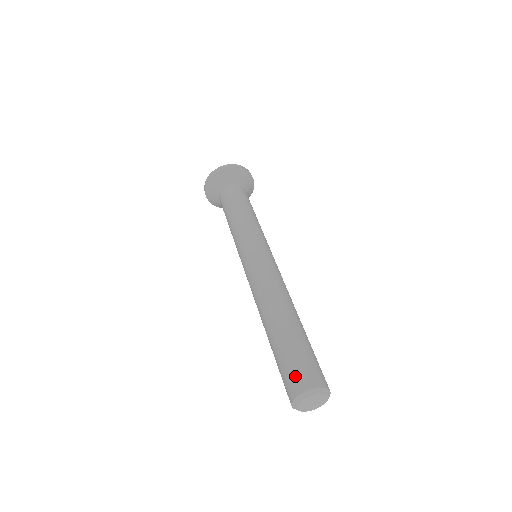
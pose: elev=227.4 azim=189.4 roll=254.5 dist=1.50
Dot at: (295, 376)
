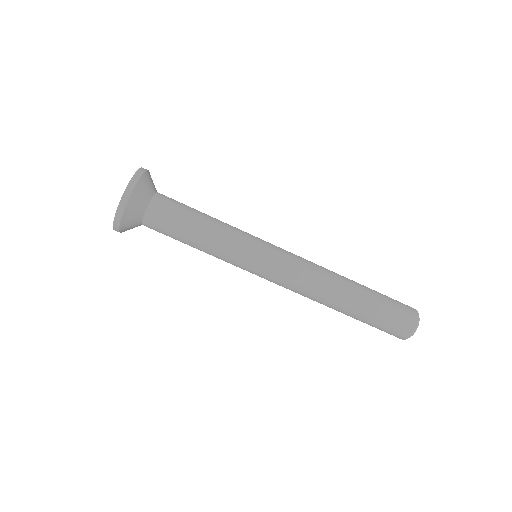
Dot at: (395, 332)
